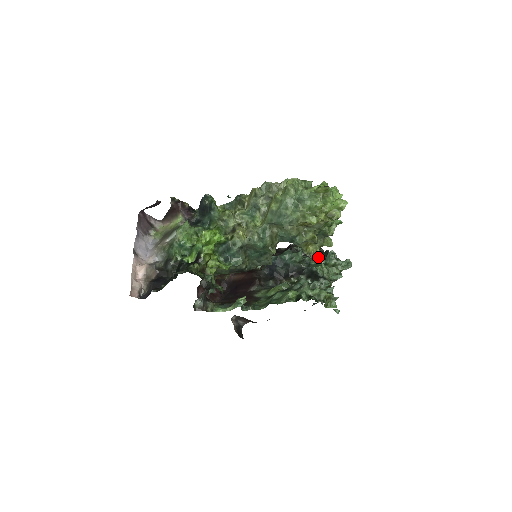
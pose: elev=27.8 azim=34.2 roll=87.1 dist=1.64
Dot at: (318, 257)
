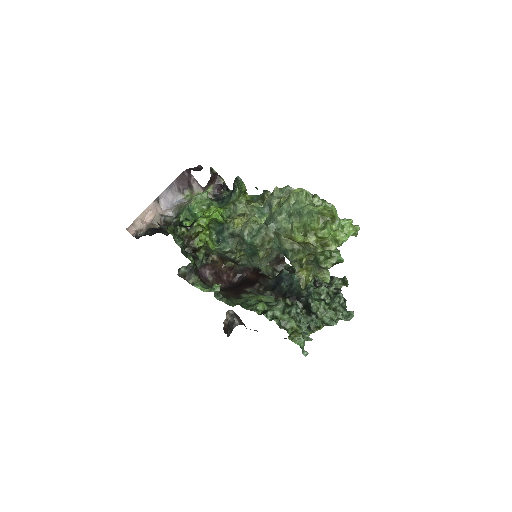
Dot at: (325, 293)
